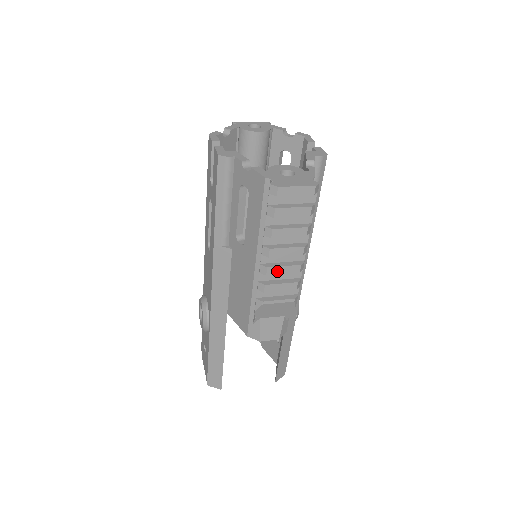
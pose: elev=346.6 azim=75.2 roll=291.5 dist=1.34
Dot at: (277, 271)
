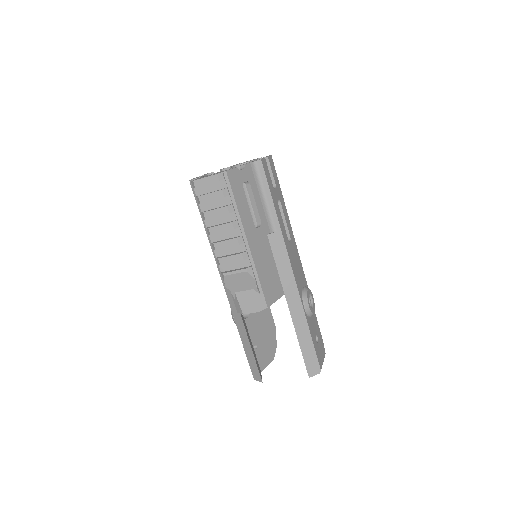
Dot at: (222, 246)
